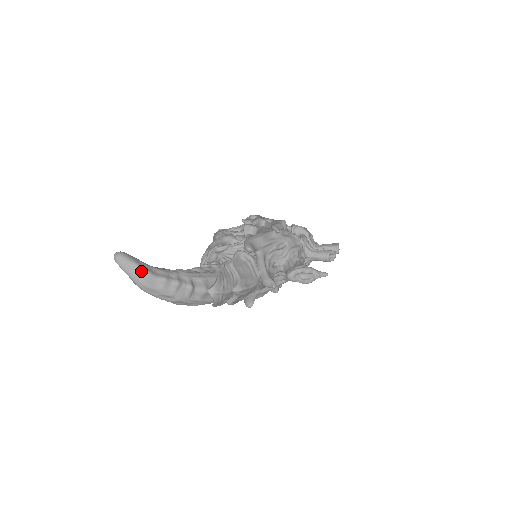
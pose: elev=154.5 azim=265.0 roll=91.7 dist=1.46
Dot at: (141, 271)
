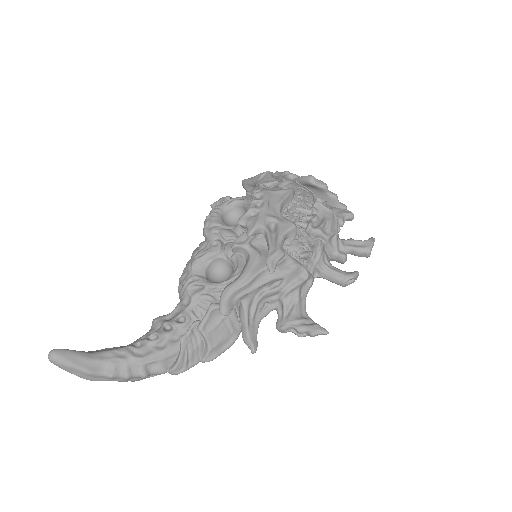
Dot at: (81, 372)
